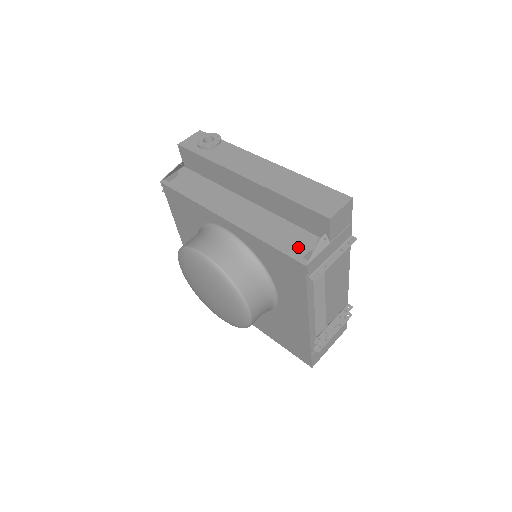
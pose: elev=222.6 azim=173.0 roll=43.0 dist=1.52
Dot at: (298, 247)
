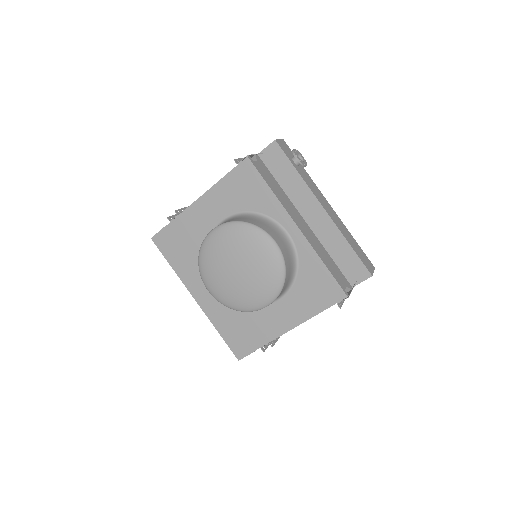
Dot at: (341, 280)
